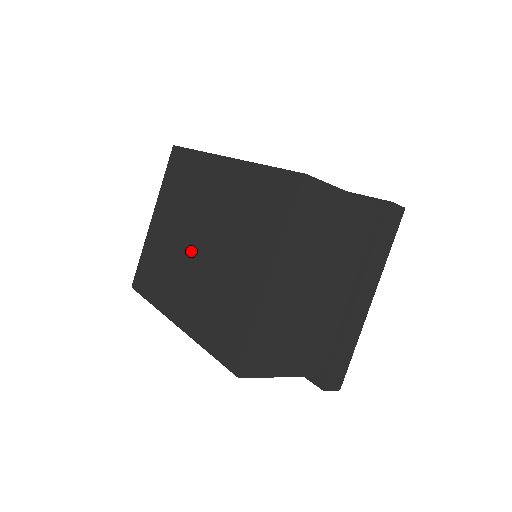
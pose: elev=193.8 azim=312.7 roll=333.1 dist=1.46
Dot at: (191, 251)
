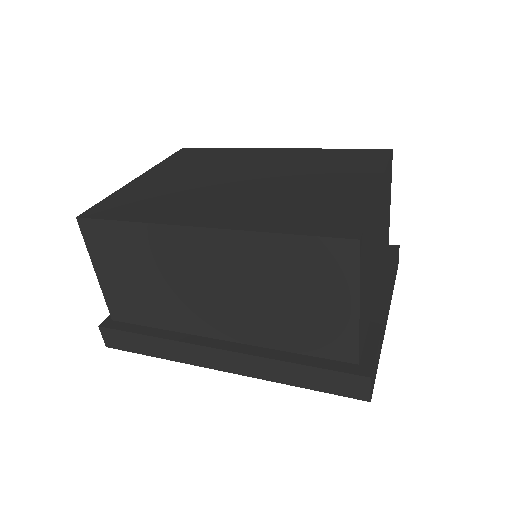
Dot at: (229, 185)
